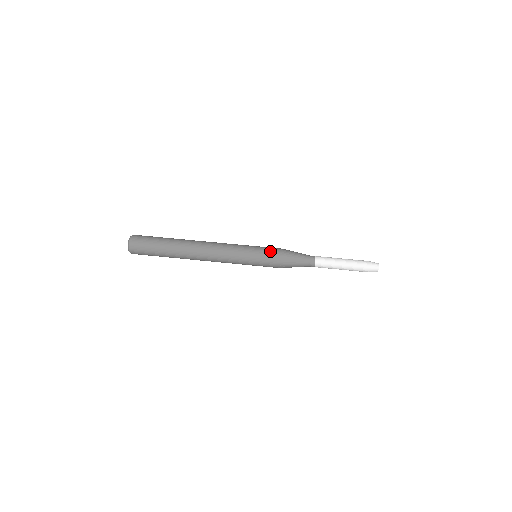
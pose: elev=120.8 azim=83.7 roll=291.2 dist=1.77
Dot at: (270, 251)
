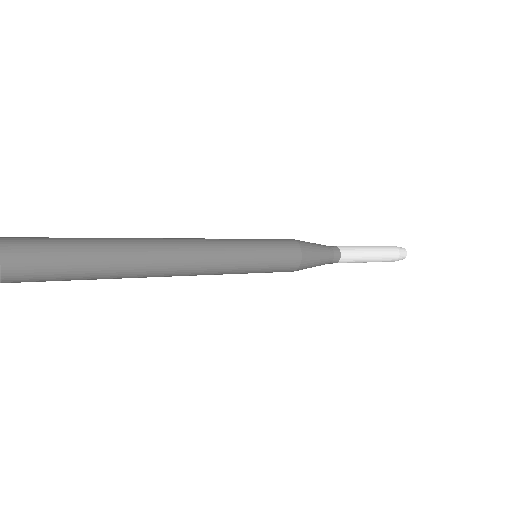
Dot at: (277, 239)
